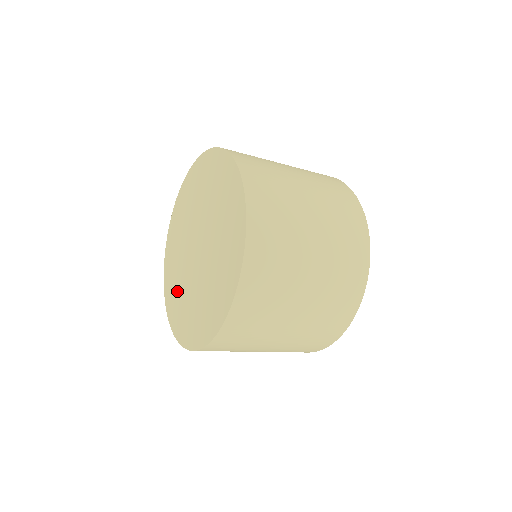
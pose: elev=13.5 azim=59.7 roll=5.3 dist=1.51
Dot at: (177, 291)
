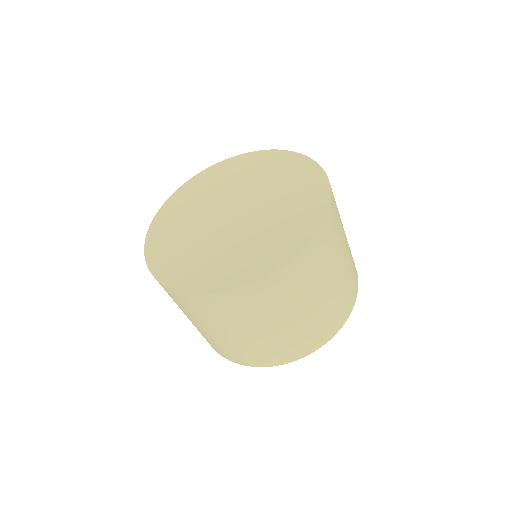
Dot at: (178, 223)
